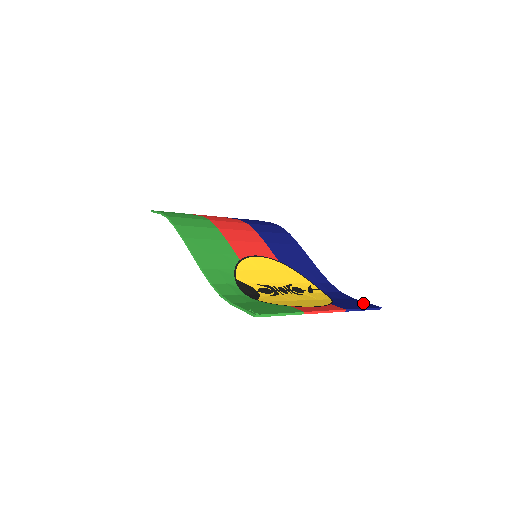
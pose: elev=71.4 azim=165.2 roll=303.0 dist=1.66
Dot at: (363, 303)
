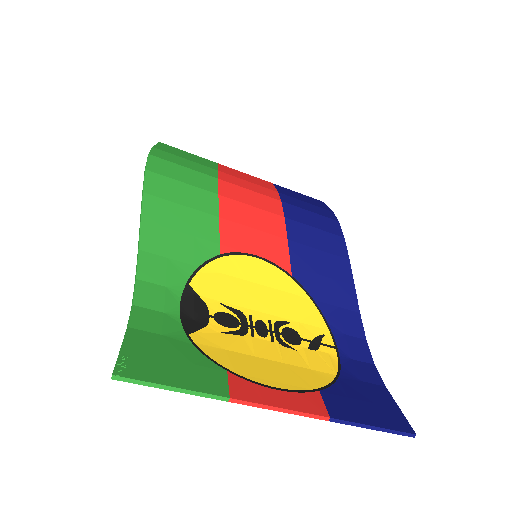
Dot at: (389, 408)
